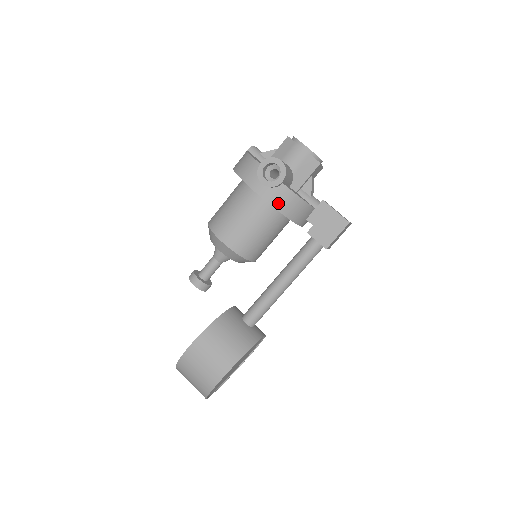
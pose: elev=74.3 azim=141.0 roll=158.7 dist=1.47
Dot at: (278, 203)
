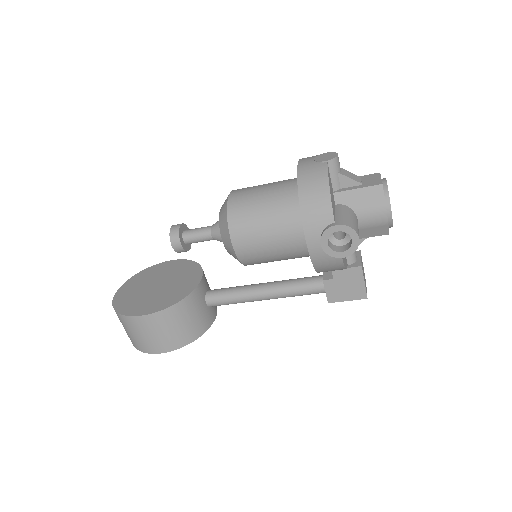
Dot at: (321, 264)
